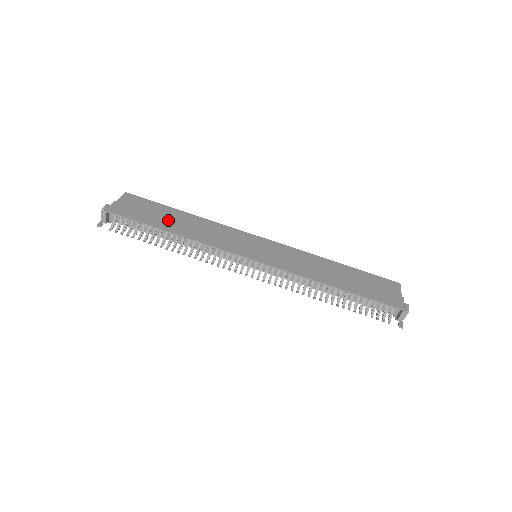
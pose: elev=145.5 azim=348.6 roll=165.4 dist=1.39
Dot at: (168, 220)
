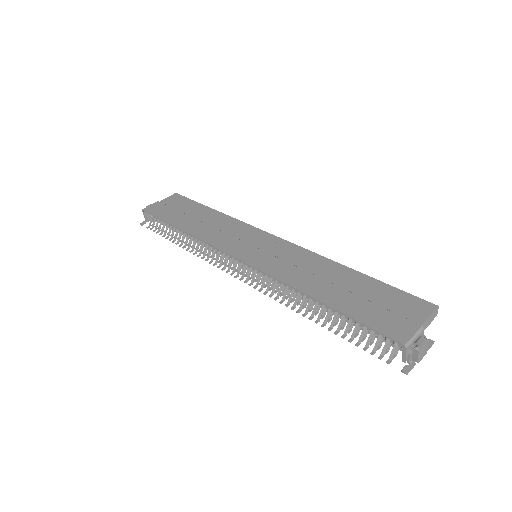
Dot at: (188, 217)
